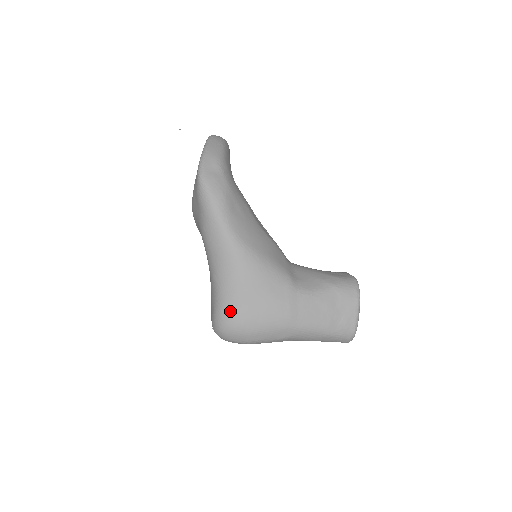
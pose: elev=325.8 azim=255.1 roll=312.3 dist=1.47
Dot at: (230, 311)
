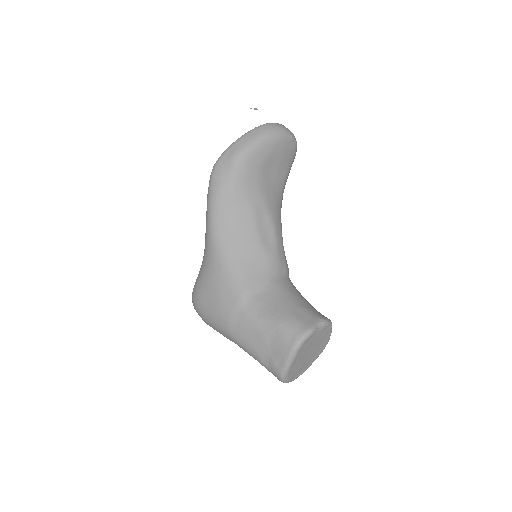
Dot at: (195, 291)
